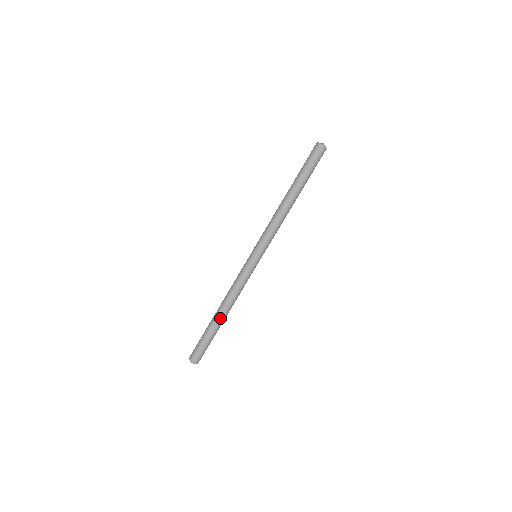
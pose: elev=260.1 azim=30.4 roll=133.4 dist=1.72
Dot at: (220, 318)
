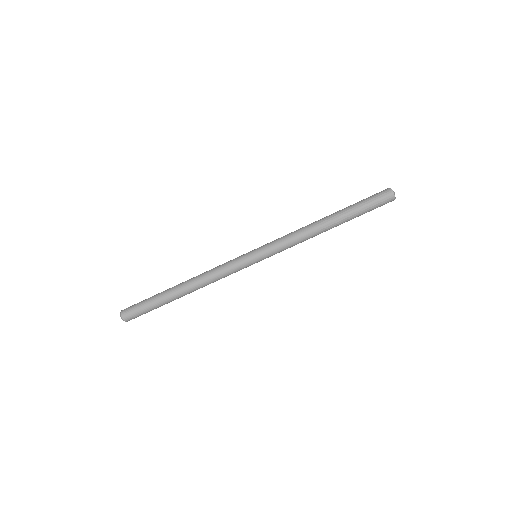
Dot at: (178, 290)
